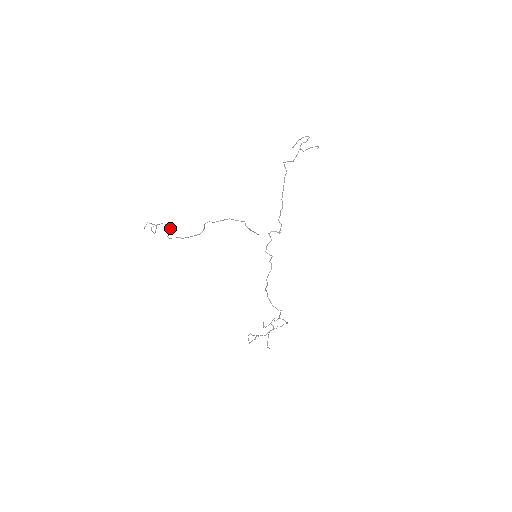
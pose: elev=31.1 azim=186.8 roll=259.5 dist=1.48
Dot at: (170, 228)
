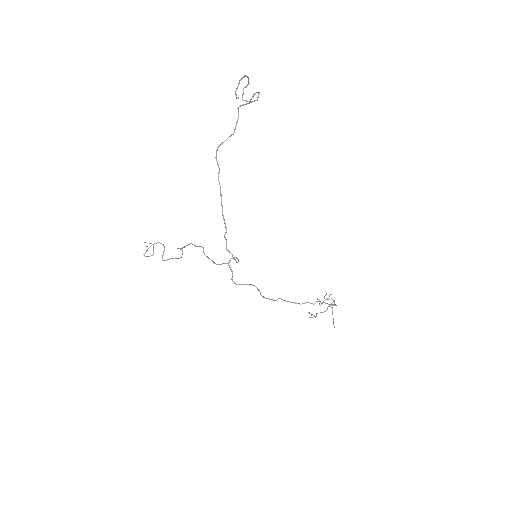
Dot at: (163, 245)
